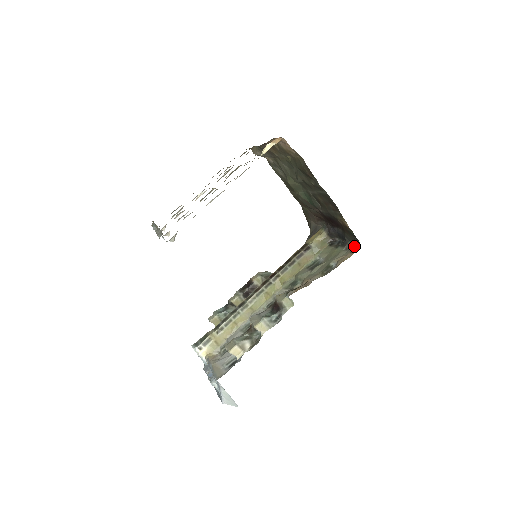
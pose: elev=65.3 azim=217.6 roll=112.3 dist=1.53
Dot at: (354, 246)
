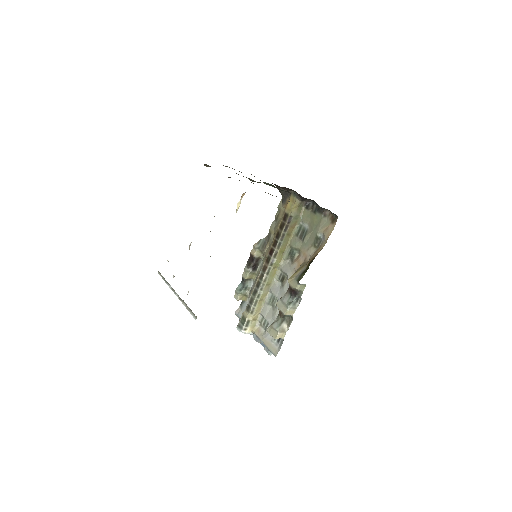
Dot at: (331, 214)
